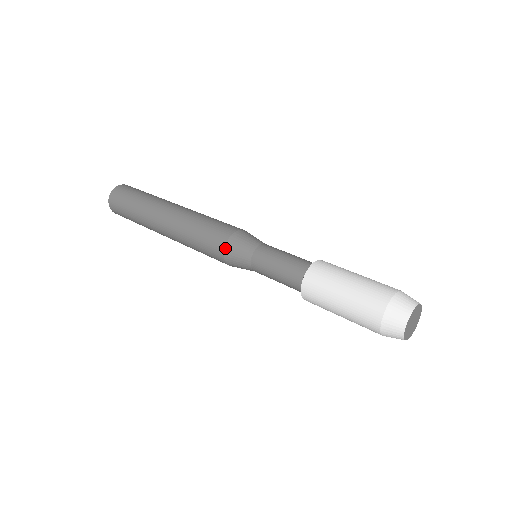
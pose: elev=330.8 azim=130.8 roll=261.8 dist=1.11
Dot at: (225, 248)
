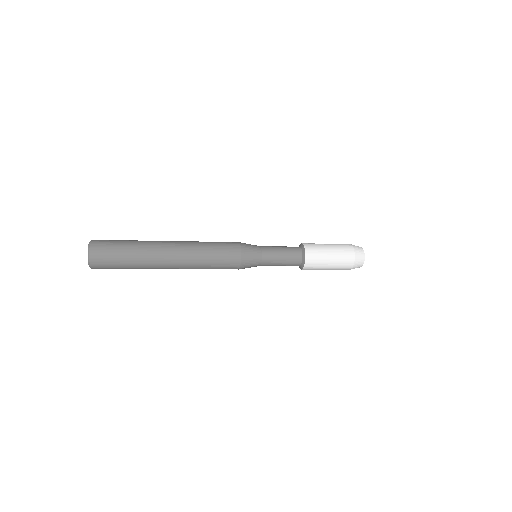
Dot at: (240, 243)
